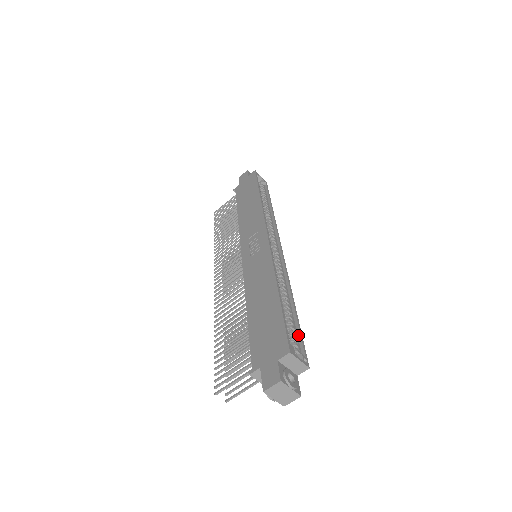
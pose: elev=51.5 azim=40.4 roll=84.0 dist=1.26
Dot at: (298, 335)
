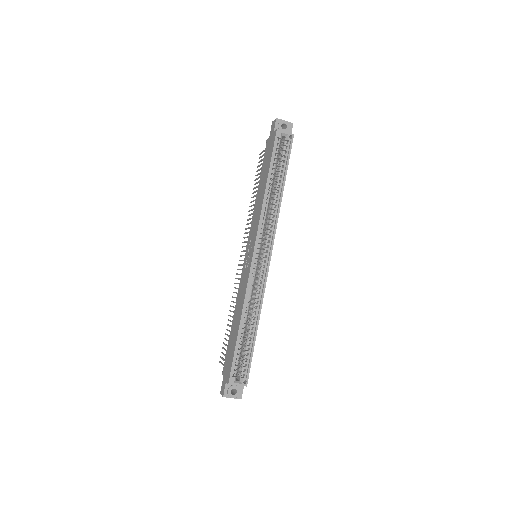
Dot at: (249, 358)
